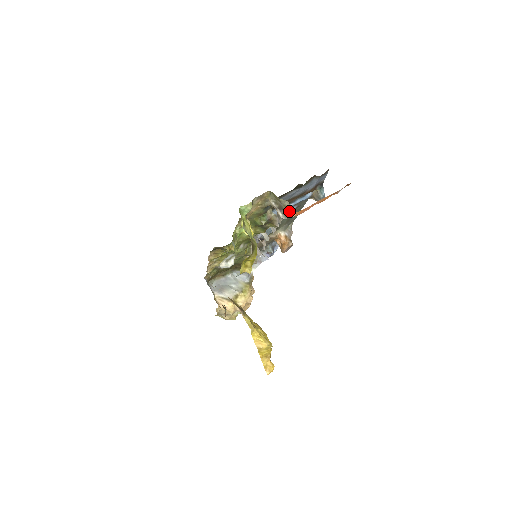
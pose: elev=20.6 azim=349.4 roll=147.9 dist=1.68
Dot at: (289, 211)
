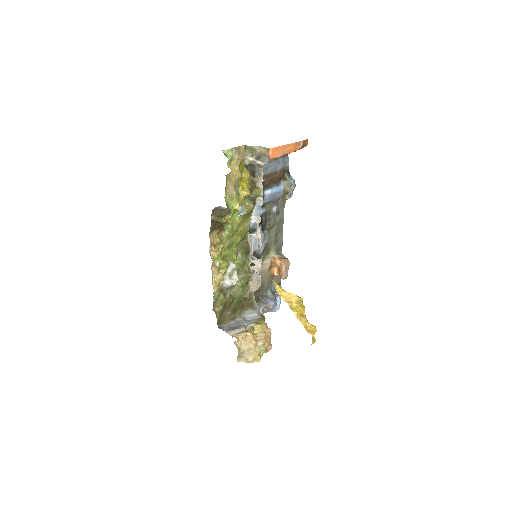
Dot at: (265, 154)
